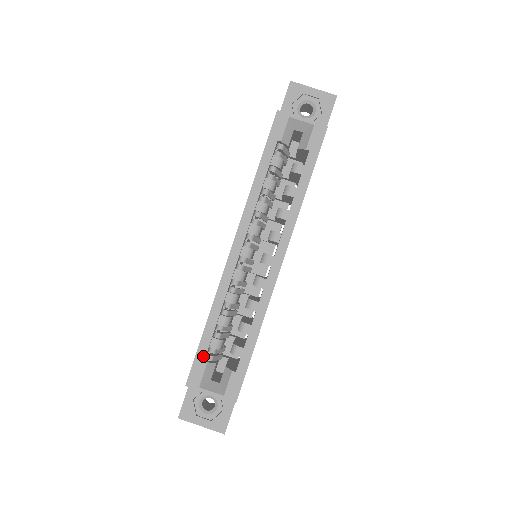
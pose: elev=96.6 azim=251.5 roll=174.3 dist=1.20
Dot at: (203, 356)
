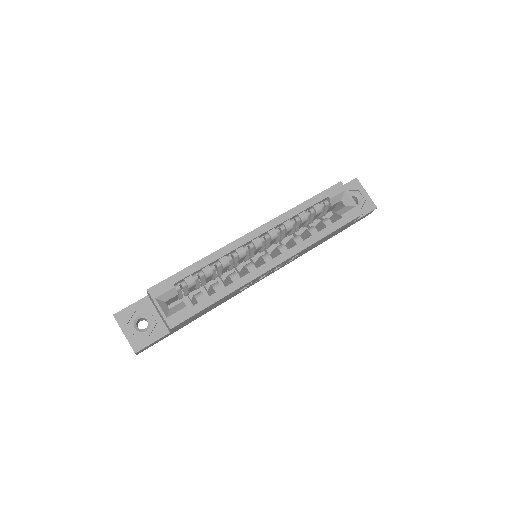
Dot at: (176, 280)
